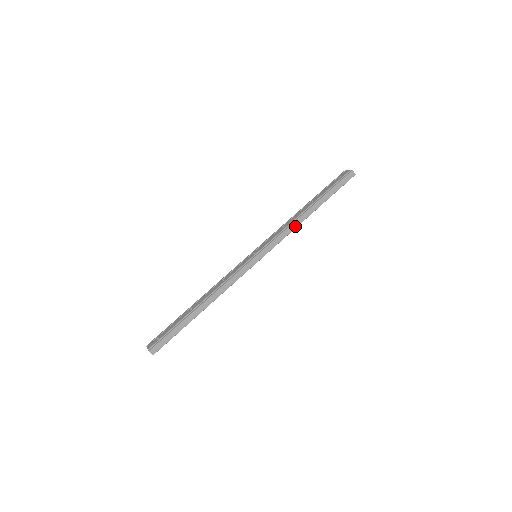
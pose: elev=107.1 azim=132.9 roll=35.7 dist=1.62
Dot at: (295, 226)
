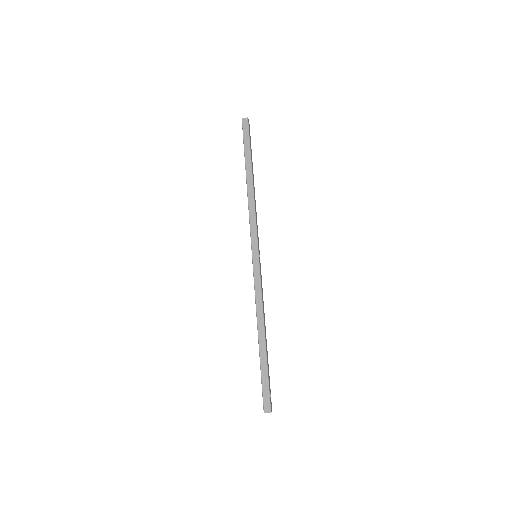
Dot at: (252, 203)
